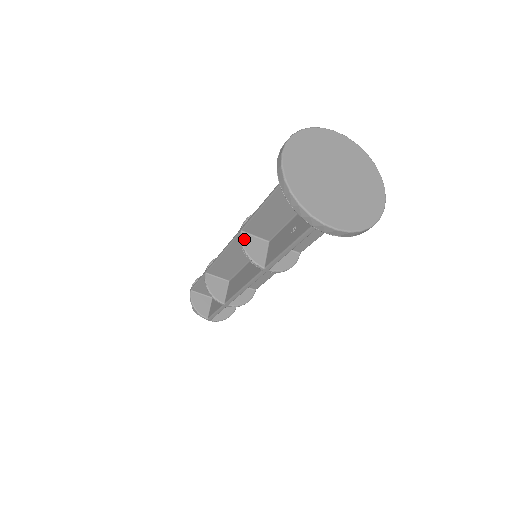
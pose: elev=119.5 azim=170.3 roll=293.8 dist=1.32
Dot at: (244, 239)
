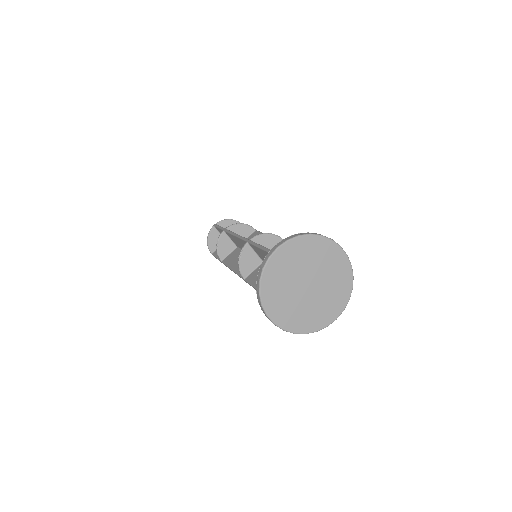
Dot at: (245, 250)
